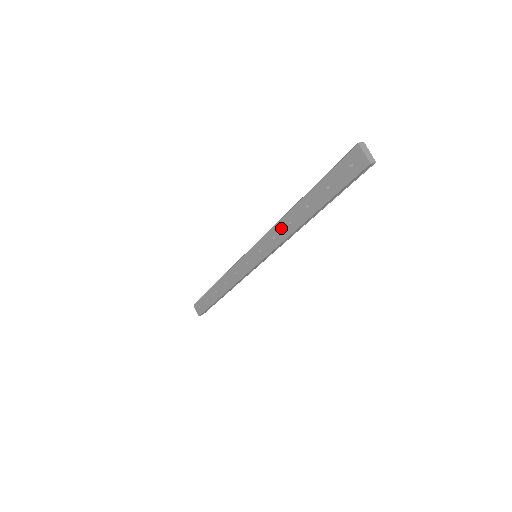
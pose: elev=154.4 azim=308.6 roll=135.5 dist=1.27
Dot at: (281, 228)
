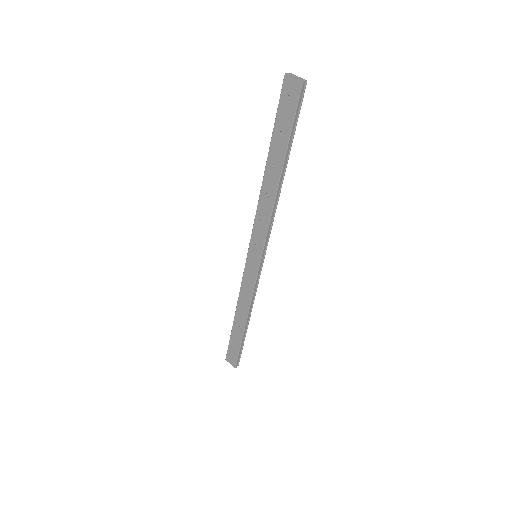
Dot at: (263, 207)
